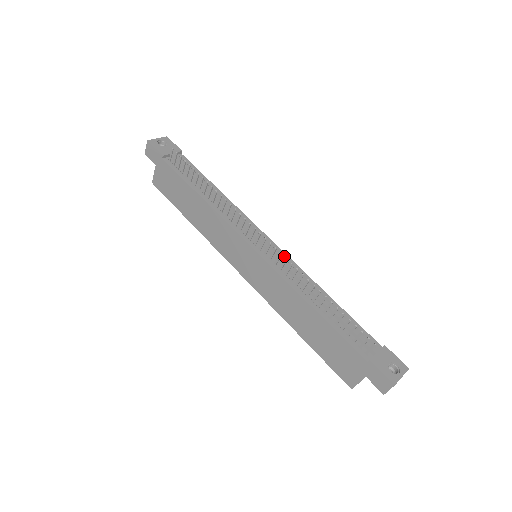
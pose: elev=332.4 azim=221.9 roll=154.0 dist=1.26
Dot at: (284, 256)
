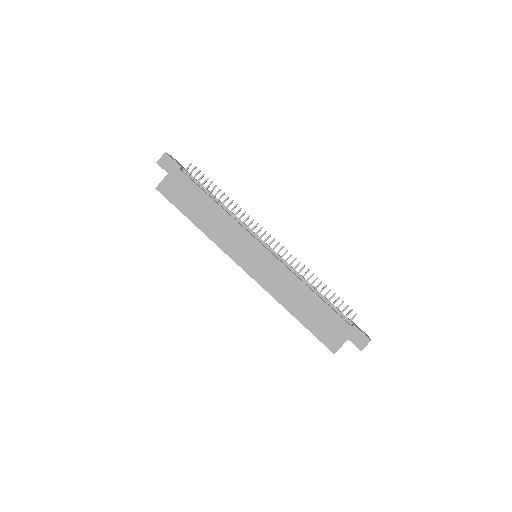
Dot at: occluded
